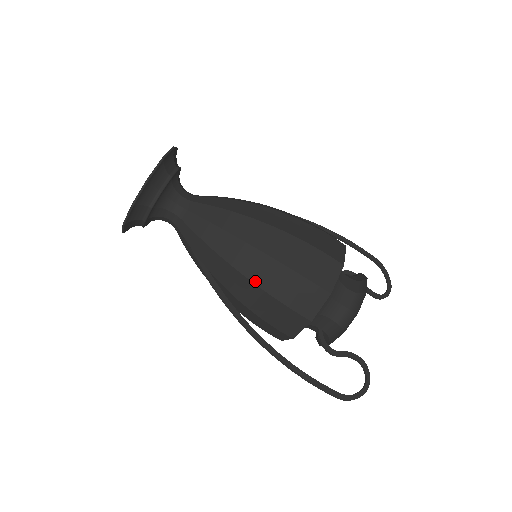
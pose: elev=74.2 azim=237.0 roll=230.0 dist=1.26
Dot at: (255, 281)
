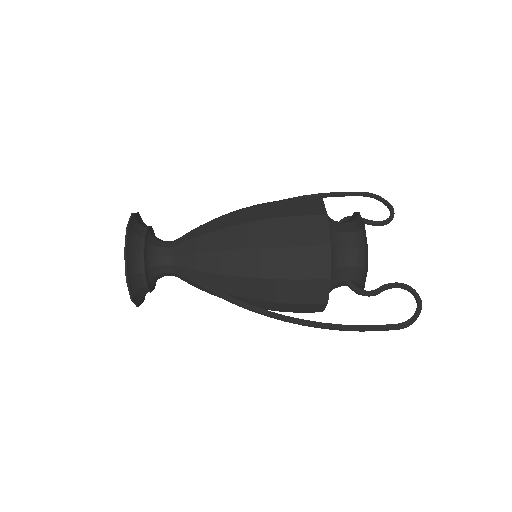
Dot at: (262, 276)
